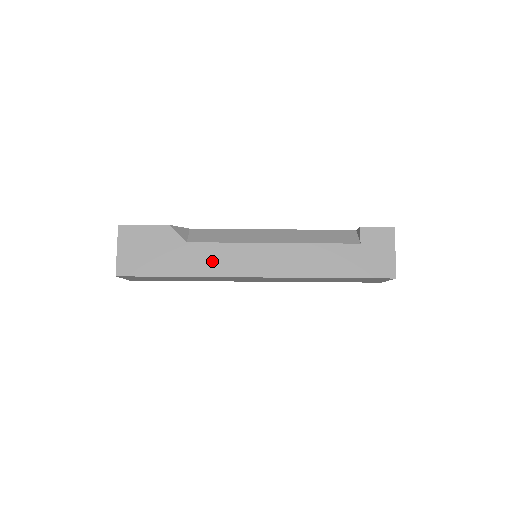
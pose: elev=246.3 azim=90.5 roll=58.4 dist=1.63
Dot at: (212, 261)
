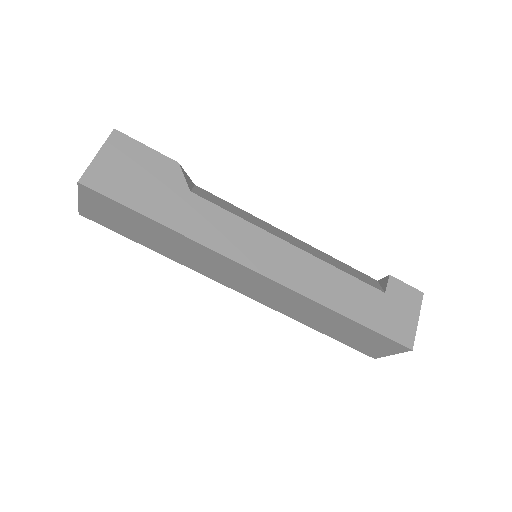
Dot at: (212, 227)
